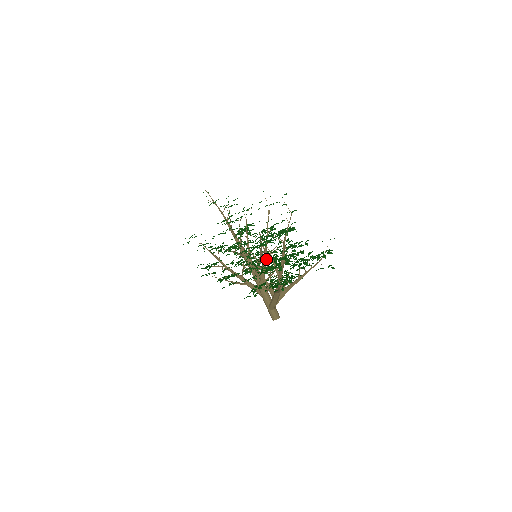
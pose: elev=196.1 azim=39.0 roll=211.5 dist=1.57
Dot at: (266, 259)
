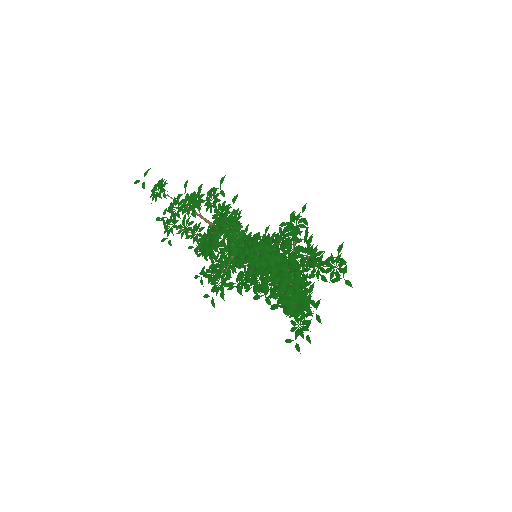
Dot at: occluded
